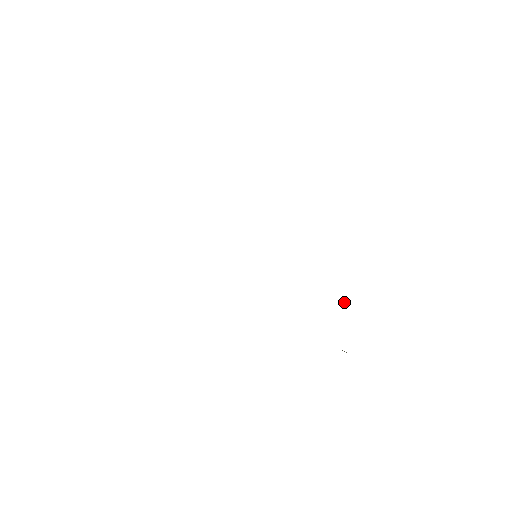
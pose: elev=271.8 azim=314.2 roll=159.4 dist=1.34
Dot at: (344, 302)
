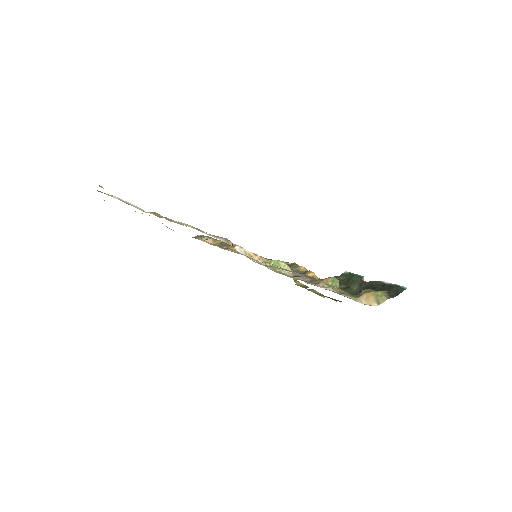
Dot at: (351, 287)
